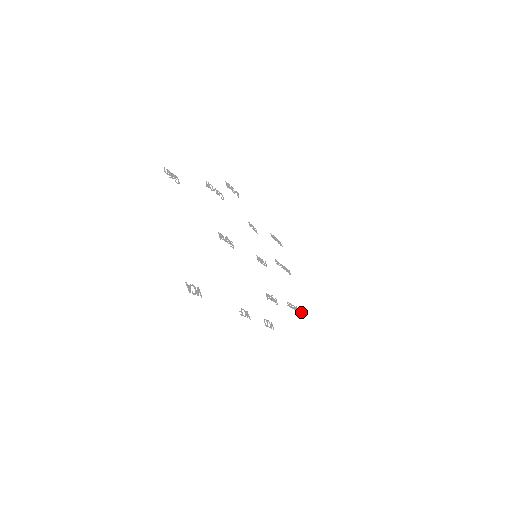
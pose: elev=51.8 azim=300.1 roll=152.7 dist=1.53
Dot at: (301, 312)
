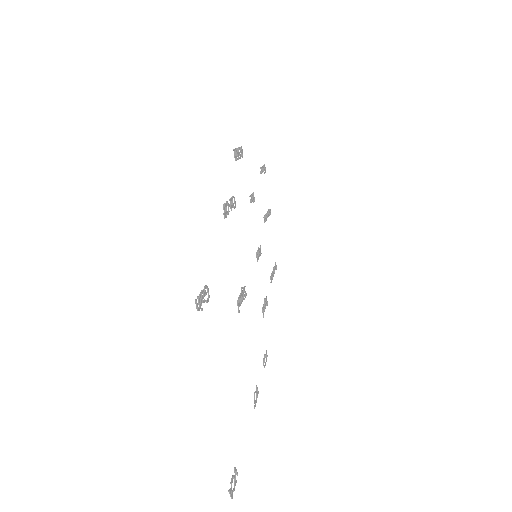
Dot at: (276, 266)
